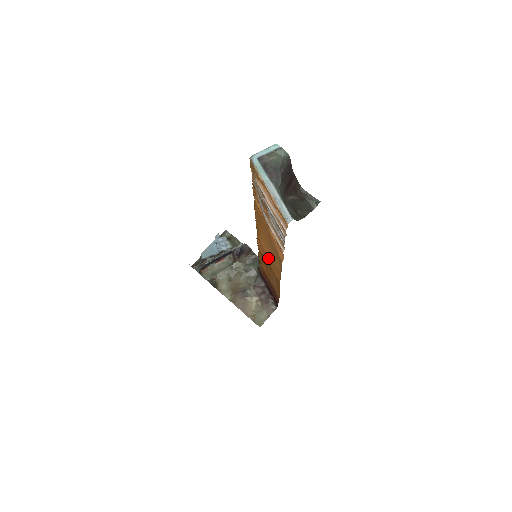
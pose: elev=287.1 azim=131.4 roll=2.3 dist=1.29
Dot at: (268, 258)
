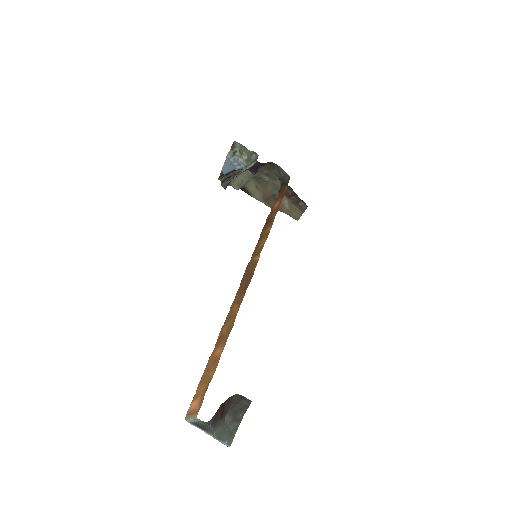
Dot at: occluded
